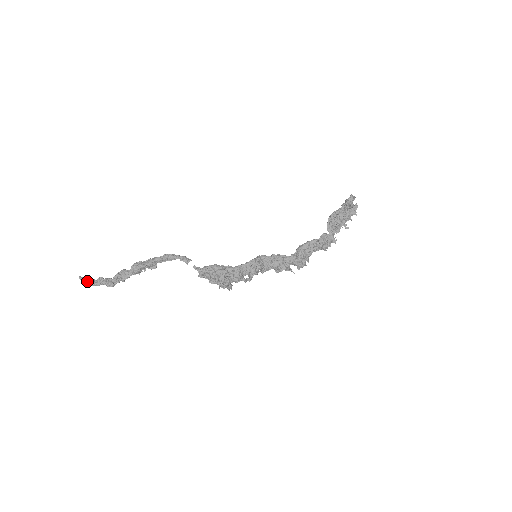
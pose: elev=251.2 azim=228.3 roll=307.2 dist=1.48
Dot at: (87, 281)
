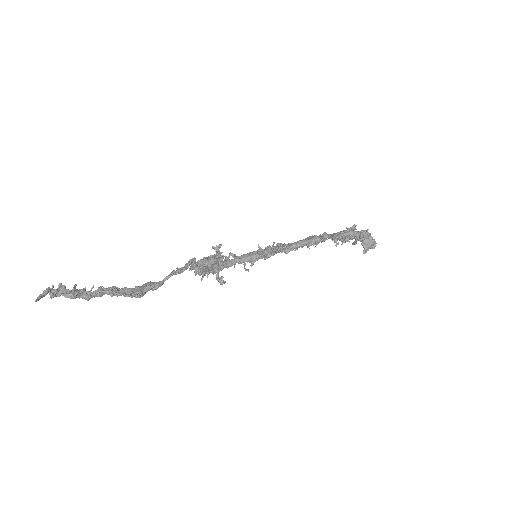
Dot at: occluded
